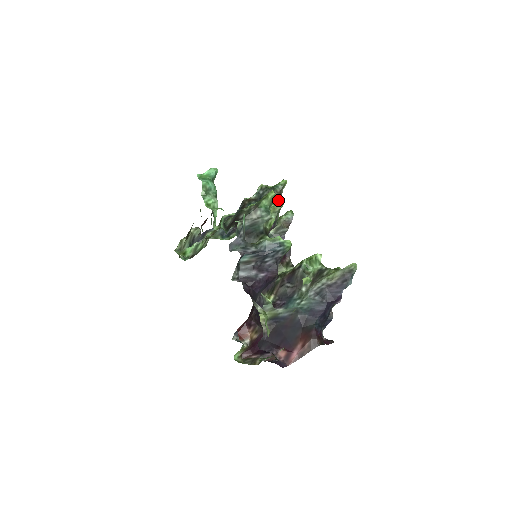
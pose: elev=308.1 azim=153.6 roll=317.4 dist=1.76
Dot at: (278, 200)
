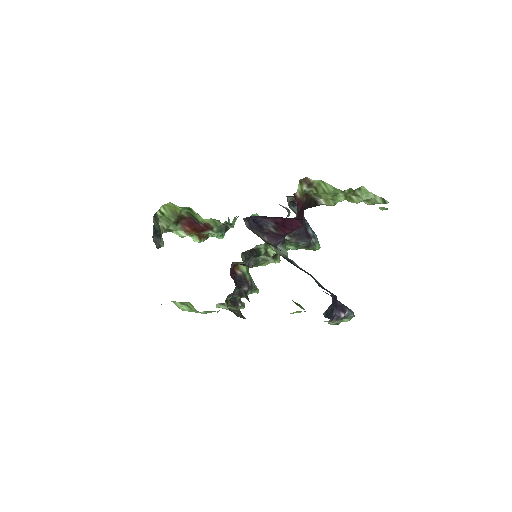
Dot at: (238, 303)
